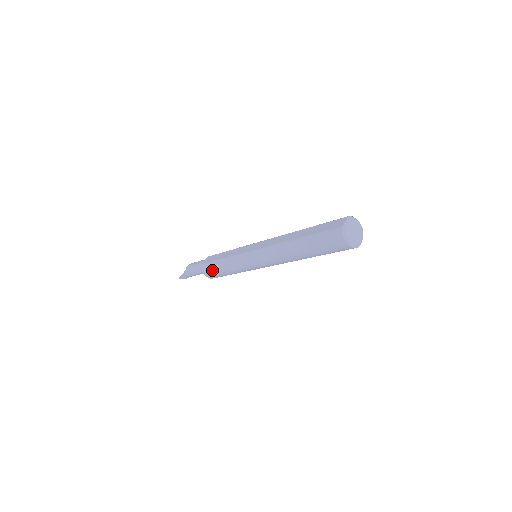
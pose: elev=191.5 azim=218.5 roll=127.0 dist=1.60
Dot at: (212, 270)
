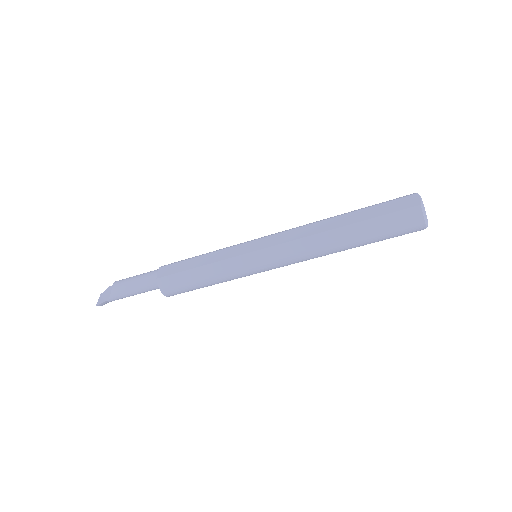
Dot at: (180, 284)
